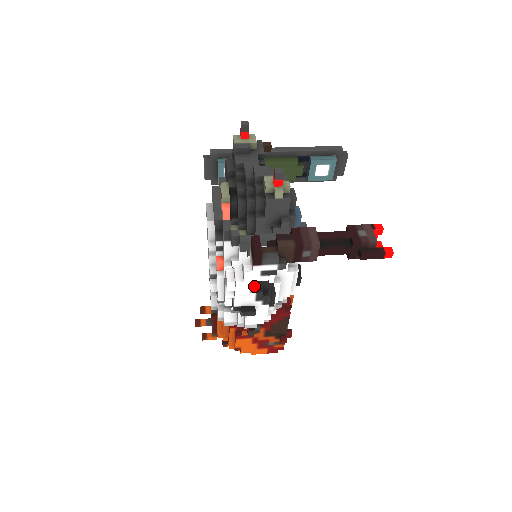
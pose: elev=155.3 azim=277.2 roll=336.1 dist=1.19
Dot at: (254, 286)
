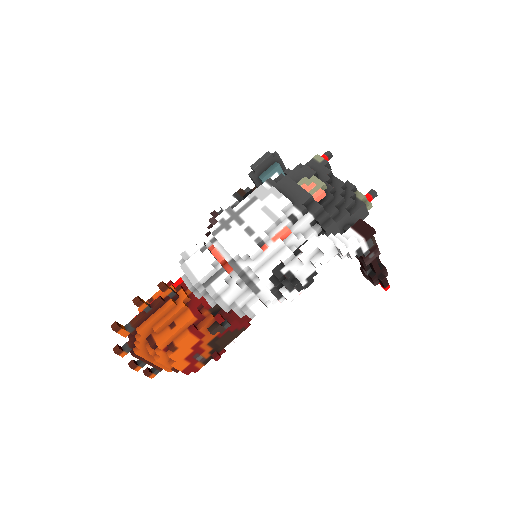
Dot at: occluded
